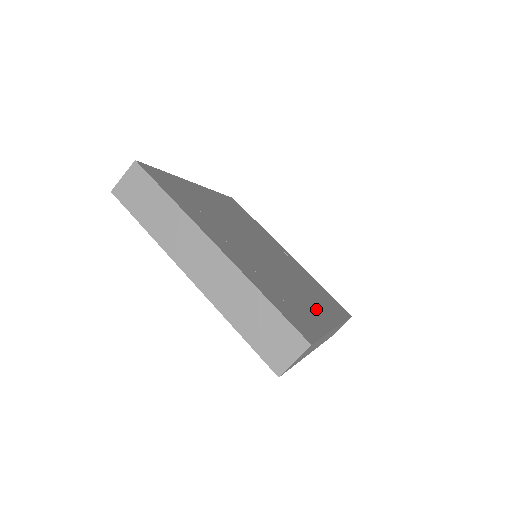
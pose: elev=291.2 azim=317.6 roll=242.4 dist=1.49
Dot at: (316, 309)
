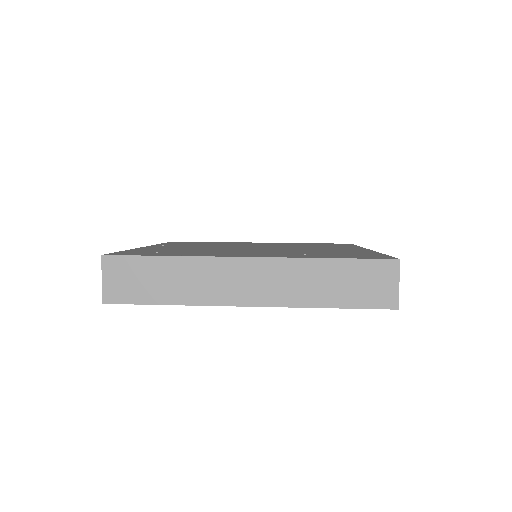
Dot at: occluded
